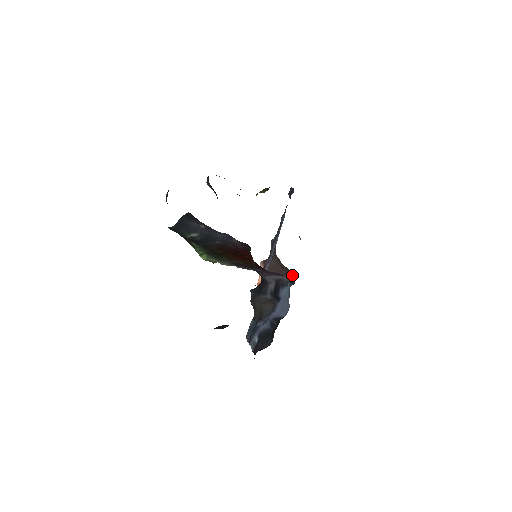
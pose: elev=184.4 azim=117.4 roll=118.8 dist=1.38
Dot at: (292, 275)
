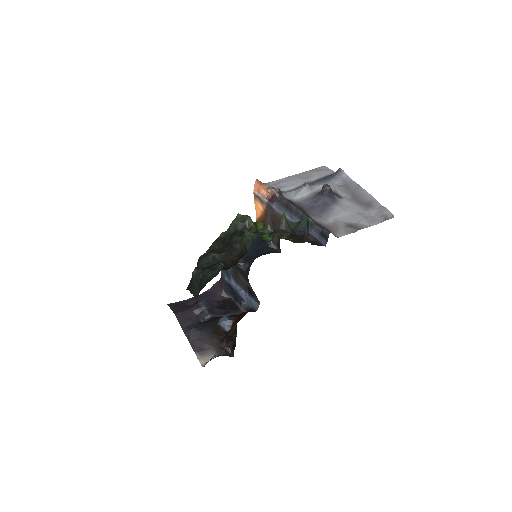
Dot at: (279, 248)
